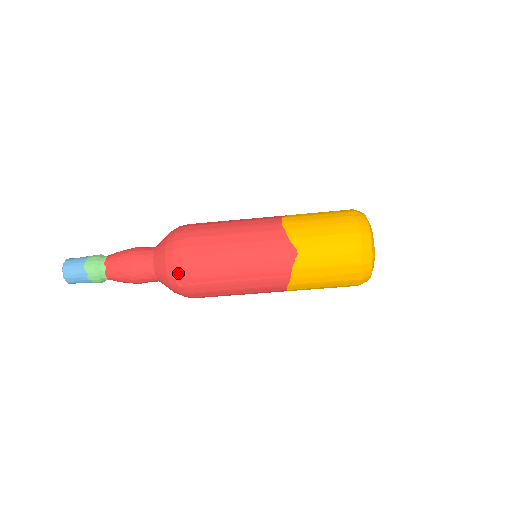
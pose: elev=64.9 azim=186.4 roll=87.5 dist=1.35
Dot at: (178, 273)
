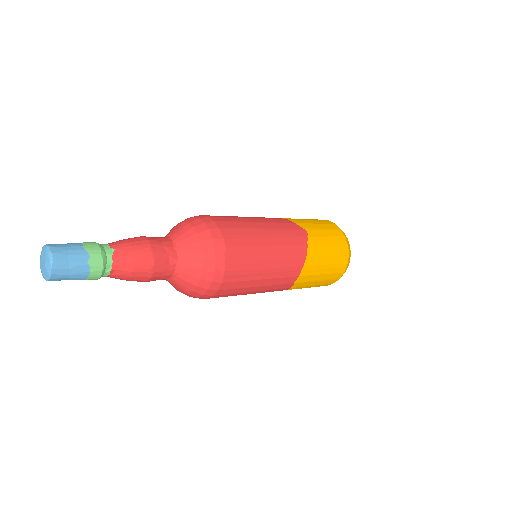
Dot at: (217, 243)
